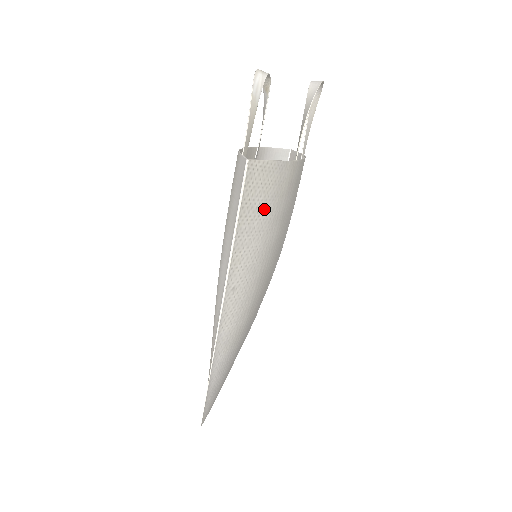
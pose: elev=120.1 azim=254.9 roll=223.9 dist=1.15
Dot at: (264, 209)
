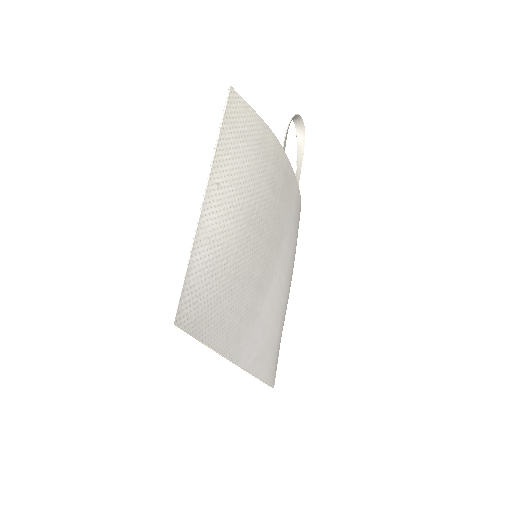
Dot at: (249, 142)
